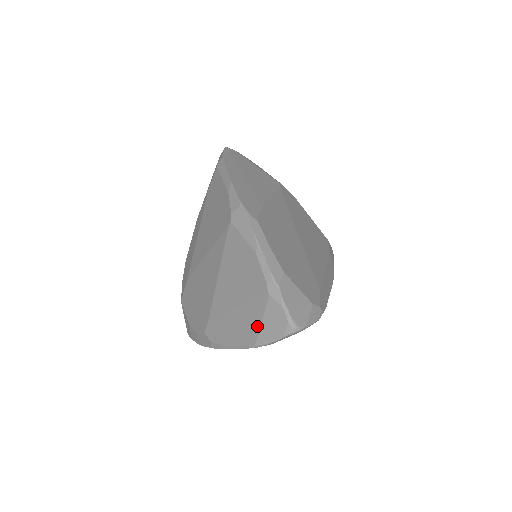
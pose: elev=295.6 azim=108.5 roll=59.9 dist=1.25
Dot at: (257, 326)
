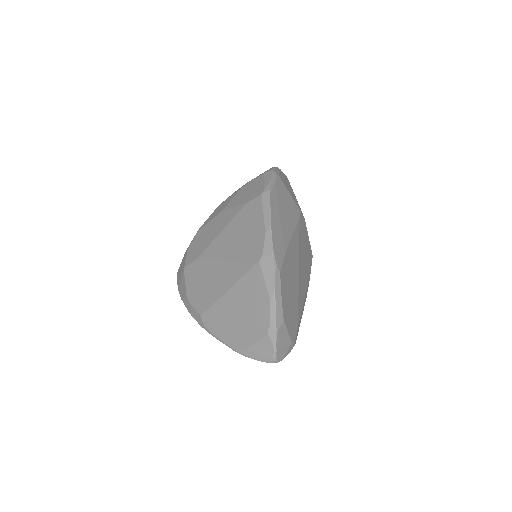
Dot at: (248, 344)
